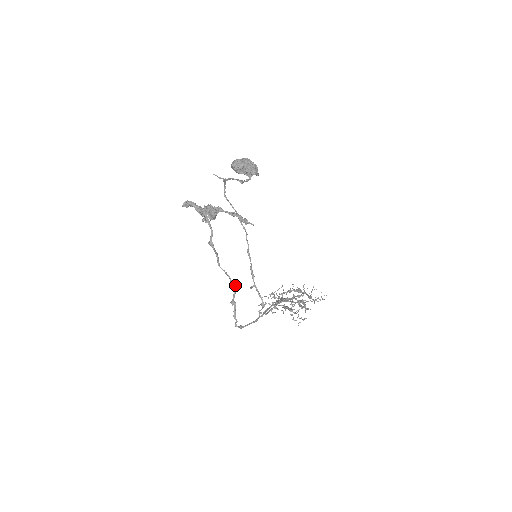
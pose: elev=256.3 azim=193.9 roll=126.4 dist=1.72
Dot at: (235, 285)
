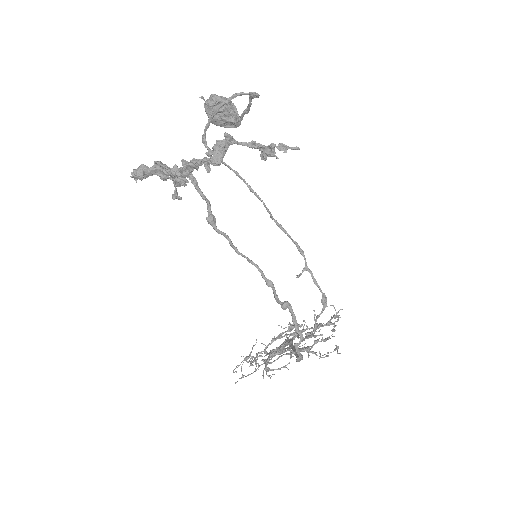
Dot at: (271, 281)
